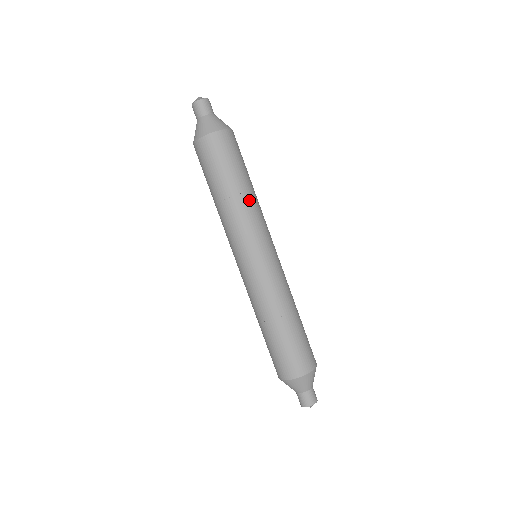
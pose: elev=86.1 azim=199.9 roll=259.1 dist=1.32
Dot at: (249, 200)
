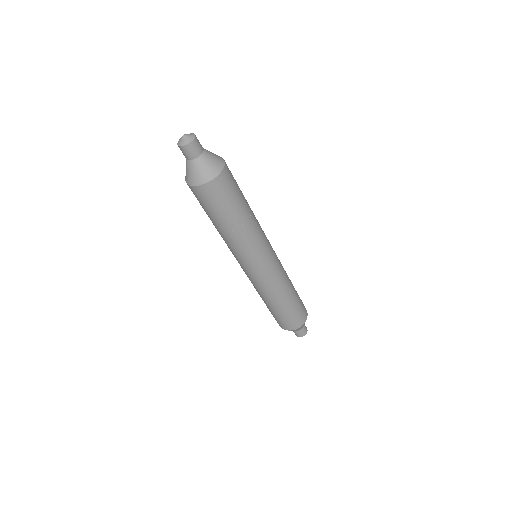
Dot at: (248, 229)
